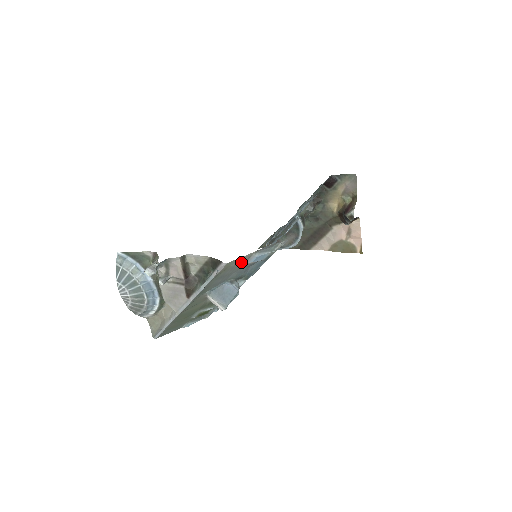
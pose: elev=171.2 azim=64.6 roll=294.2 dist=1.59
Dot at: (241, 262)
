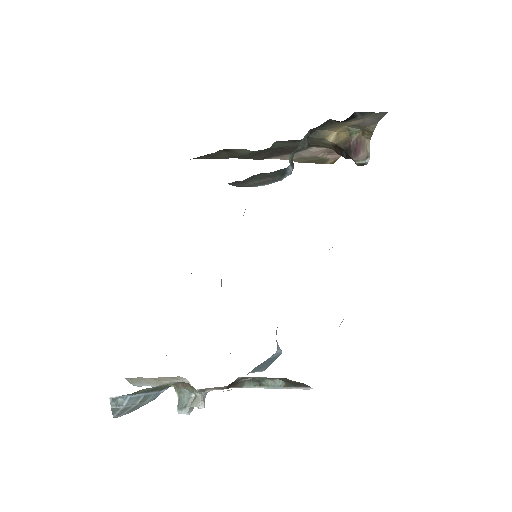
Dot at: occluded
